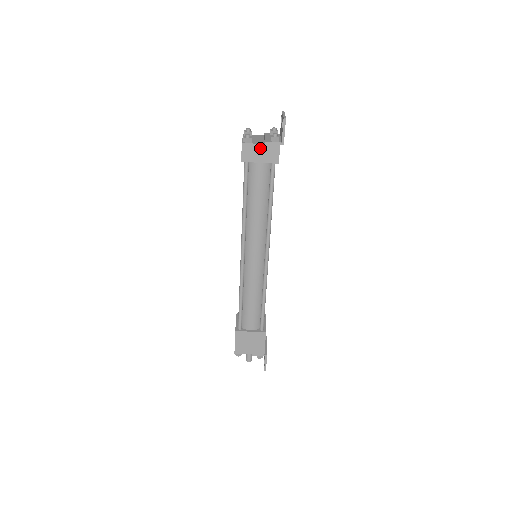
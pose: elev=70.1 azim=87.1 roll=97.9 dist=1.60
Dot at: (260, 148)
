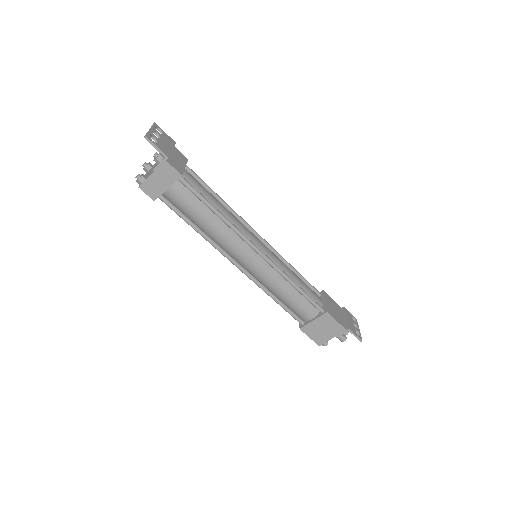
Dot at: (155, 178)
